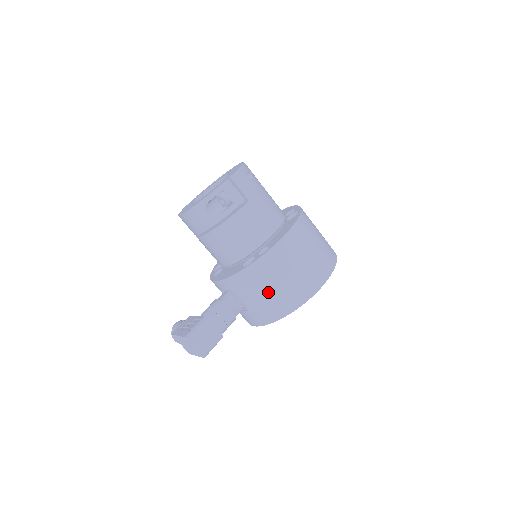
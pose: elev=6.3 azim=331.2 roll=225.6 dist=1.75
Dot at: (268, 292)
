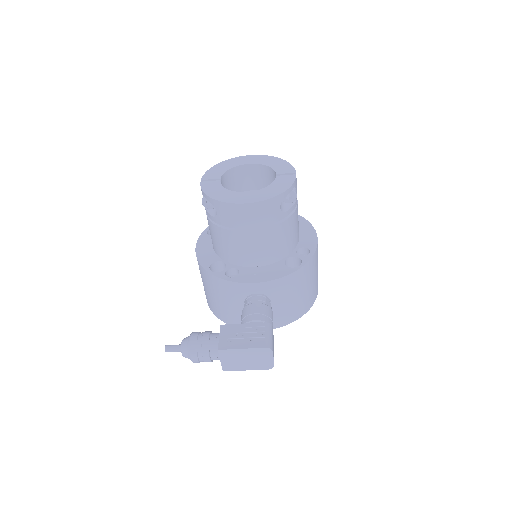
Dot at: (302, 293)
